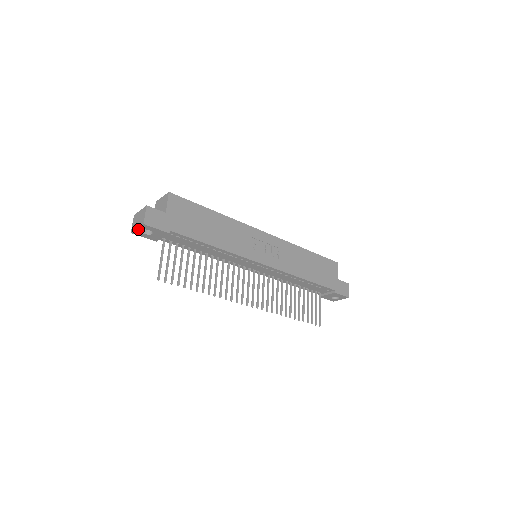
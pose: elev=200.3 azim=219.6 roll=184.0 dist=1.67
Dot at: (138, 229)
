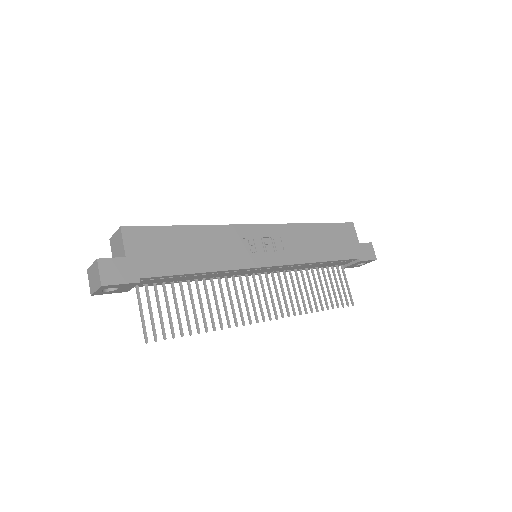
Dot at: (97, 291)
